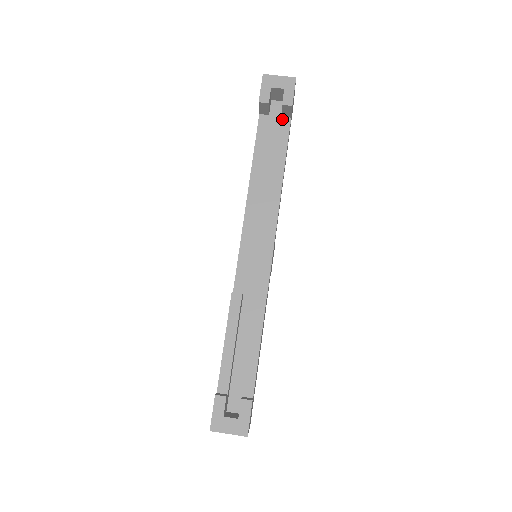
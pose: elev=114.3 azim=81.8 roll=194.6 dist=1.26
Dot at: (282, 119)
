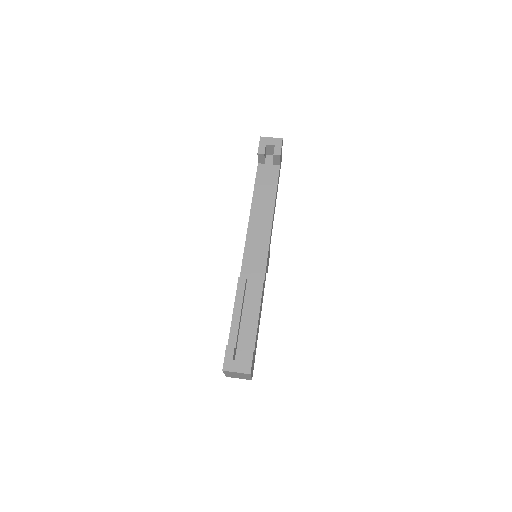
Dot at: (274, 166)
